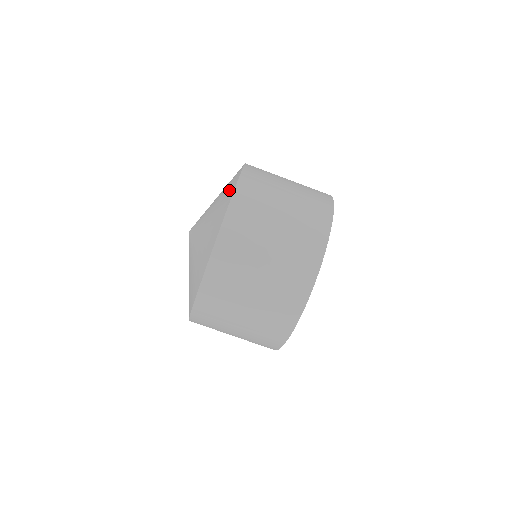
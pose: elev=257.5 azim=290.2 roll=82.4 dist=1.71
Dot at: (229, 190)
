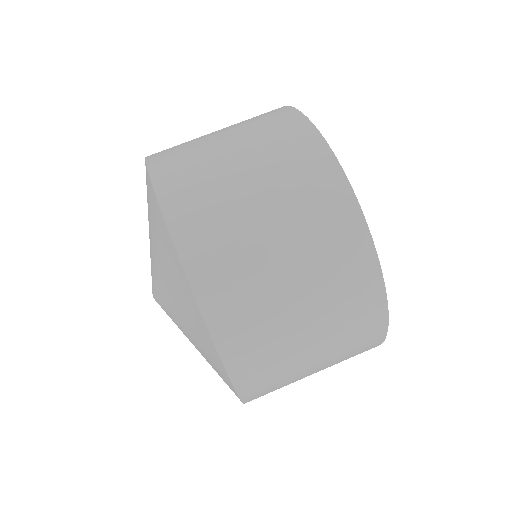
Dot at: (160, 230)
